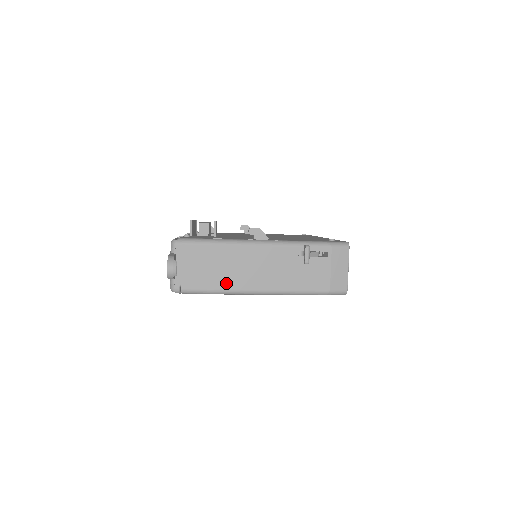
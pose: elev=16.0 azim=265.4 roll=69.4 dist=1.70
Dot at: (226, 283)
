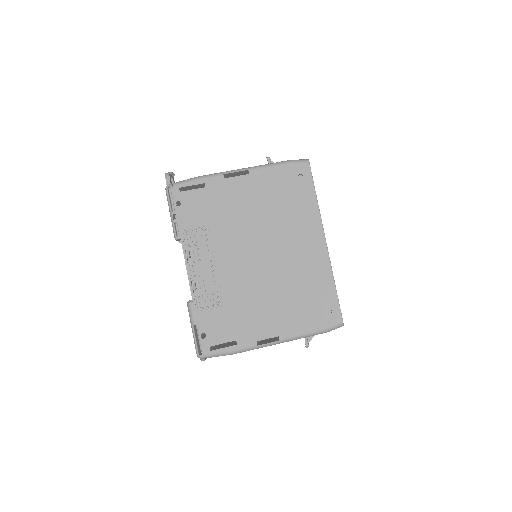
Dot at: occluded
